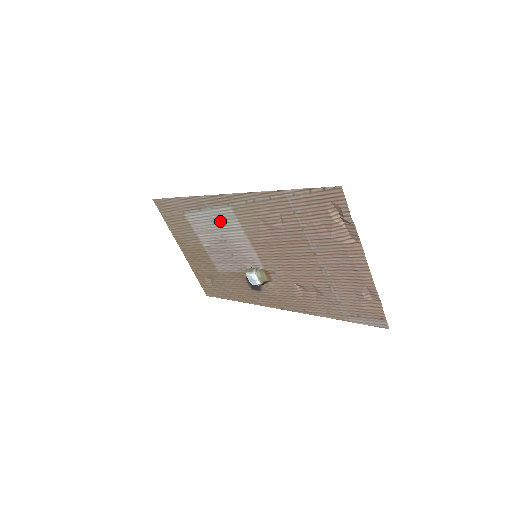
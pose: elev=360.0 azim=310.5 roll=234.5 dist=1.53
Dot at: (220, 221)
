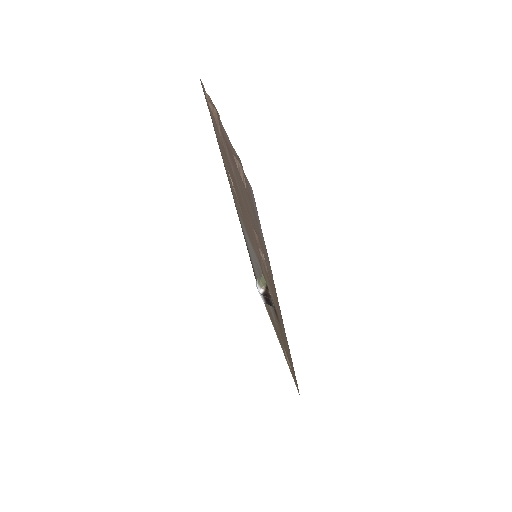
Dot at: (249, 246)
